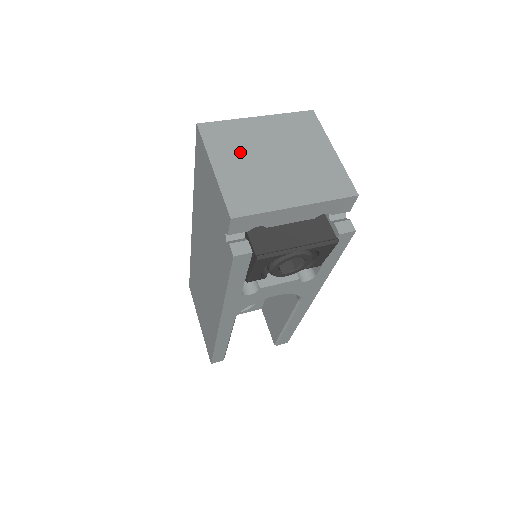
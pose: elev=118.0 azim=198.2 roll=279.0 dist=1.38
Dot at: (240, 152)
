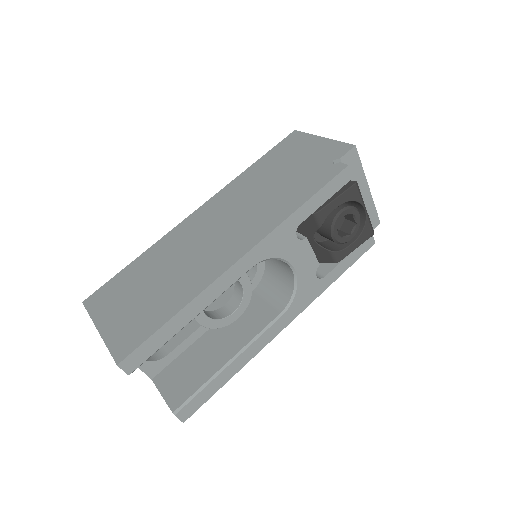
Dot at: occluded
